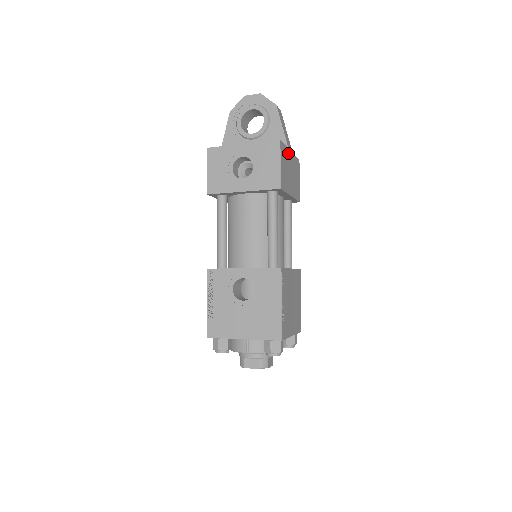
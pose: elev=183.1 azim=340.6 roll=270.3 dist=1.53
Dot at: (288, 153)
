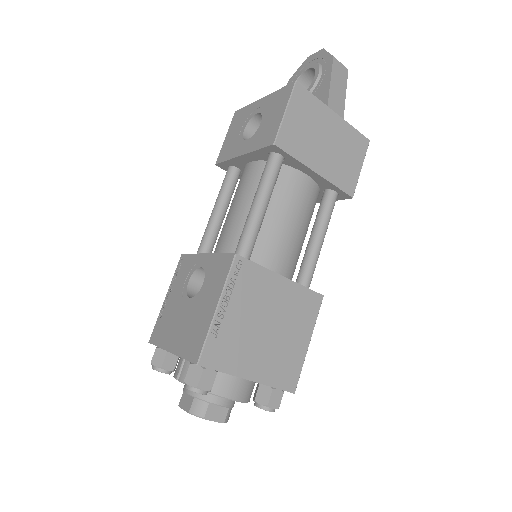
Dot at: (324, 112)
